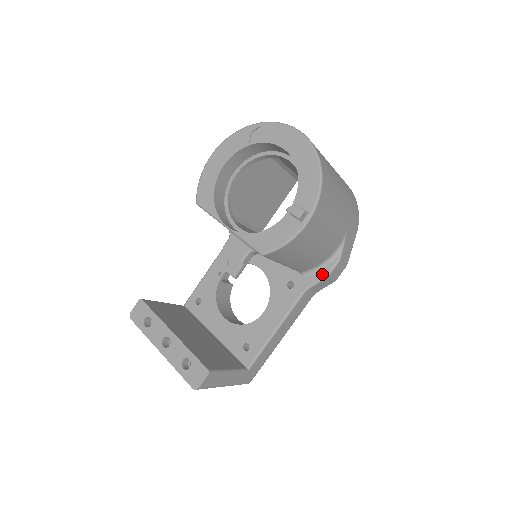
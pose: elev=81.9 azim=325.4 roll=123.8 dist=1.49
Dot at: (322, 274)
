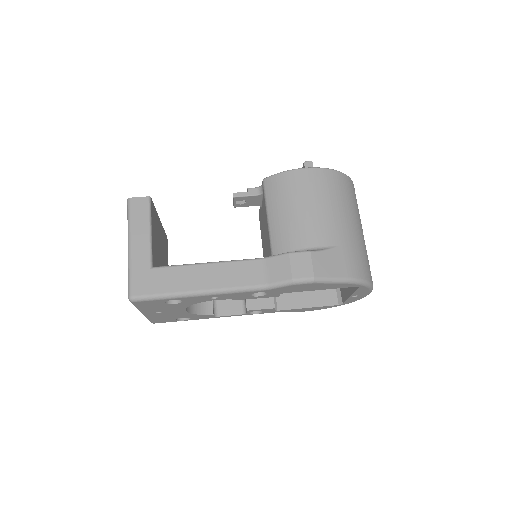
Dot at: occluded
